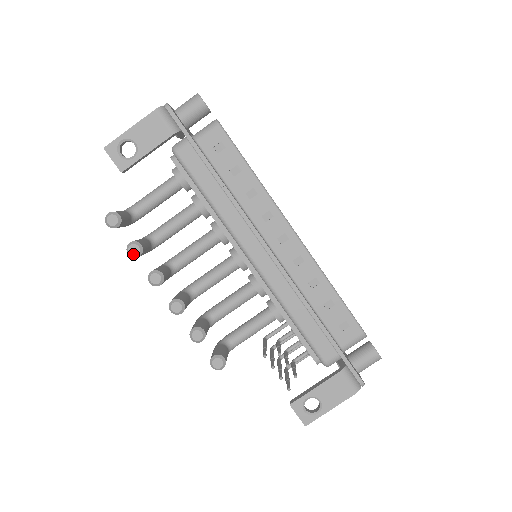
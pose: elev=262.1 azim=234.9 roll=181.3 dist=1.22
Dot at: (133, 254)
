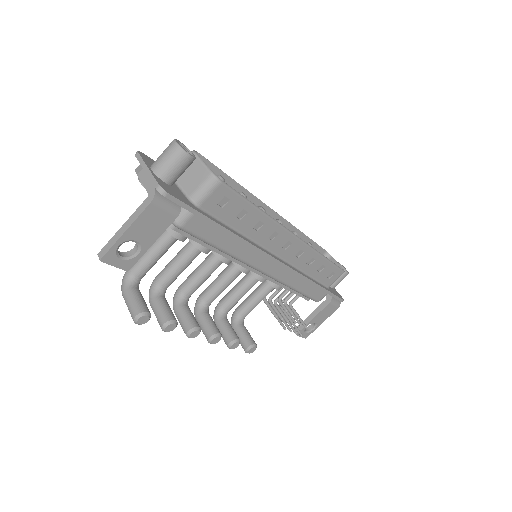
Dot at: occluded
